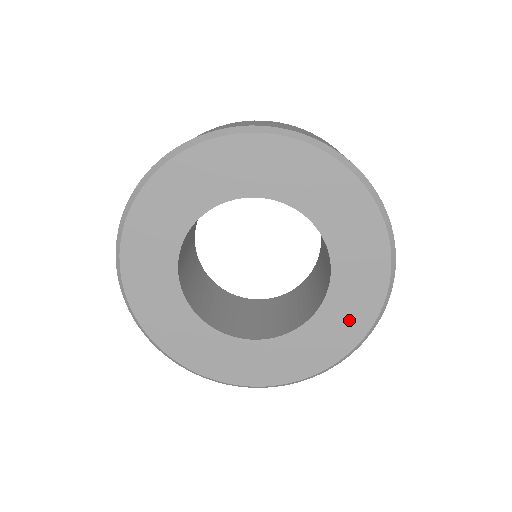
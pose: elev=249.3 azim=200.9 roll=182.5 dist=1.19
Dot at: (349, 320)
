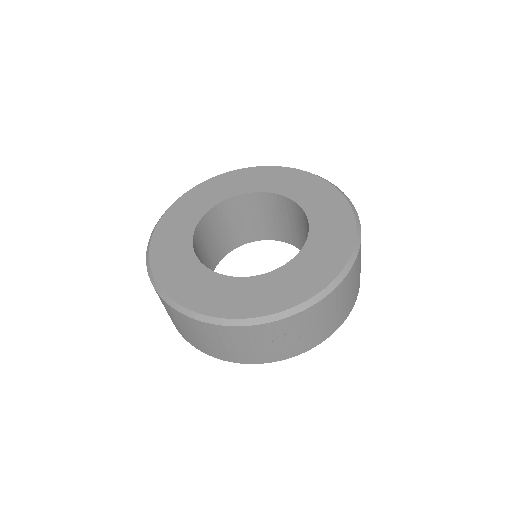
Dot at: (255, 299)
